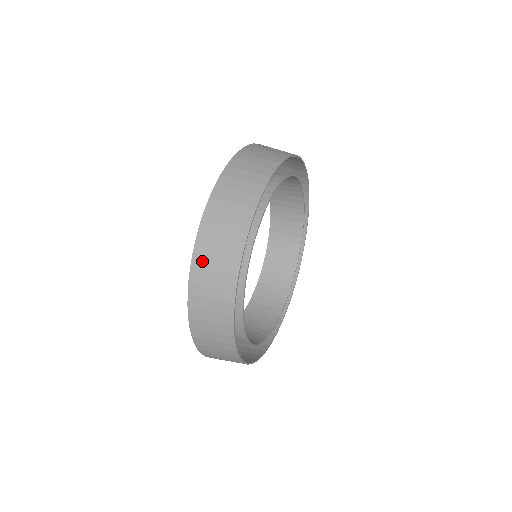
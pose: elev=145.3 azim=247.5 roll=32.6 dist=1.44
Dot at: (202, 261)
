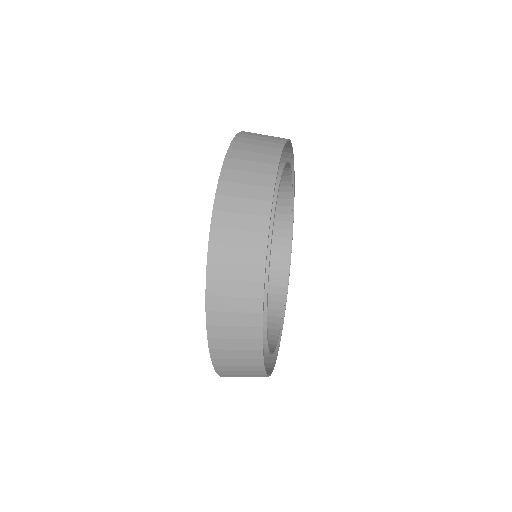
Dot at: (241, 146)
